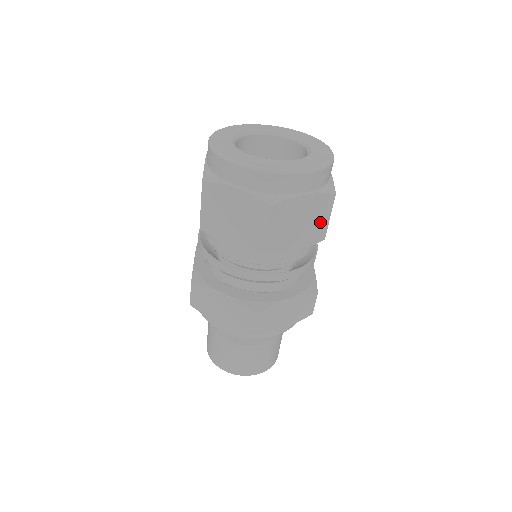
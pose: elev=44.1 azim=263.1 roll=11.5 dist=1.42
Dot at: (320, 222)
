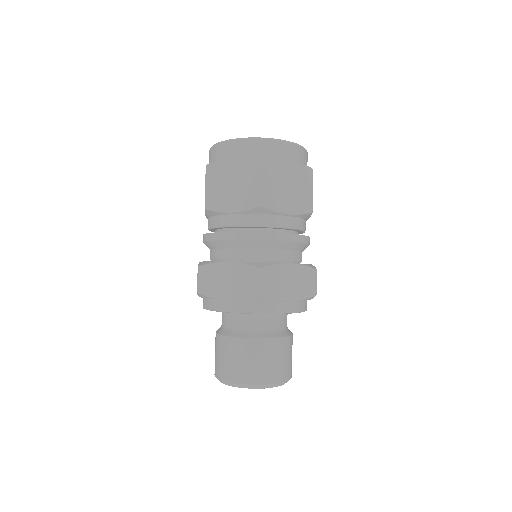
Dot at: (305, 192)
